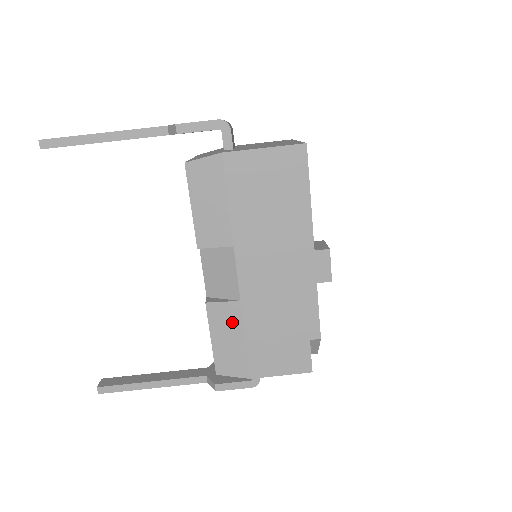
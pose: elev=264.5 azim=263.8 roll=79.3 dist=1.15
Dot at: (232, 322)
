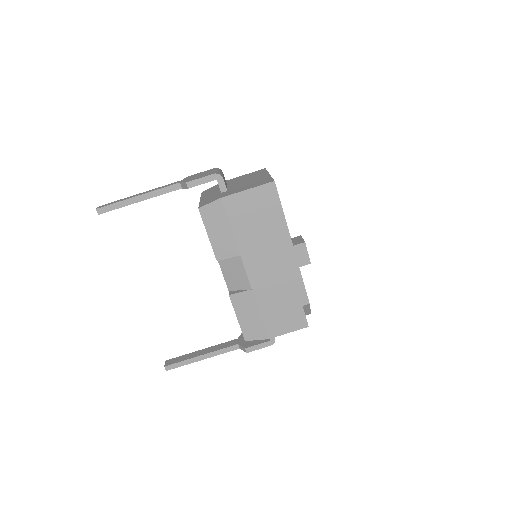
Dot at: (249, 304)
